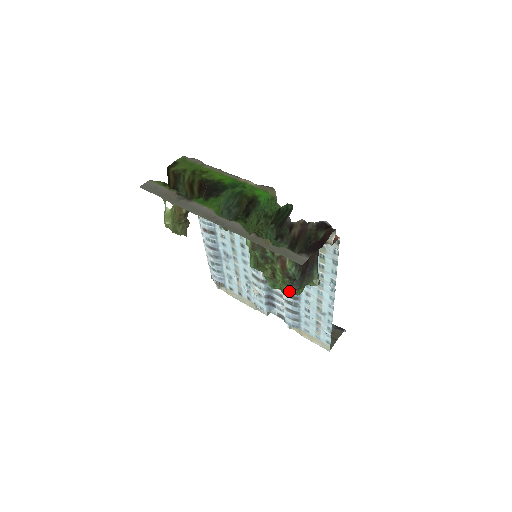
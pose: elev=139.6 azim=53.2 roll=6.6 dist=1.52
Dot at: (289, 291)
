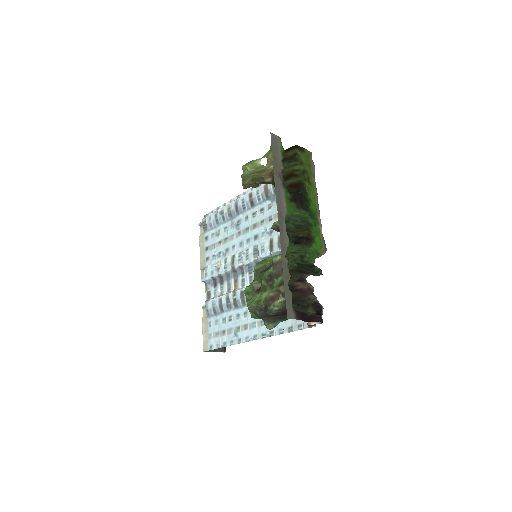
Dot at: (252, 310)
